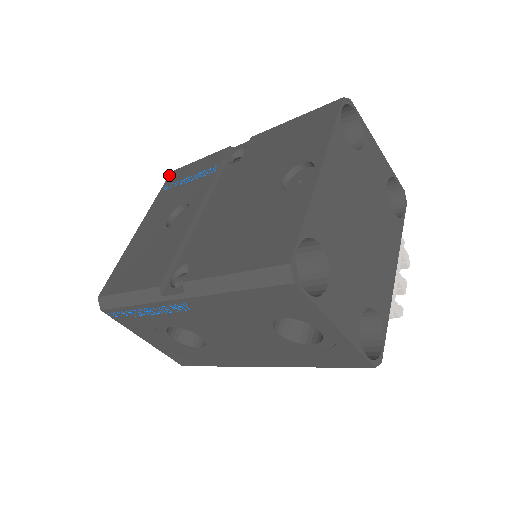
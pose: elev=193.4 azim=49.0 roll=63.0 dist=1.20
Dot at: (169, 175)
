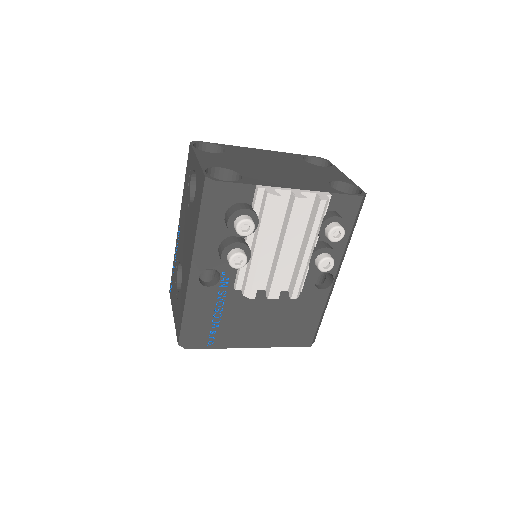
Dot at: occluded
